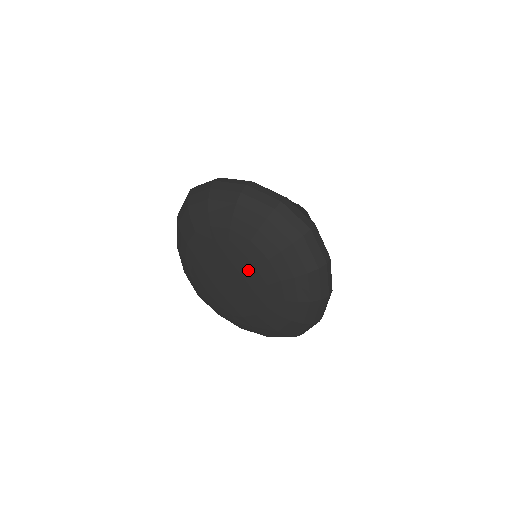
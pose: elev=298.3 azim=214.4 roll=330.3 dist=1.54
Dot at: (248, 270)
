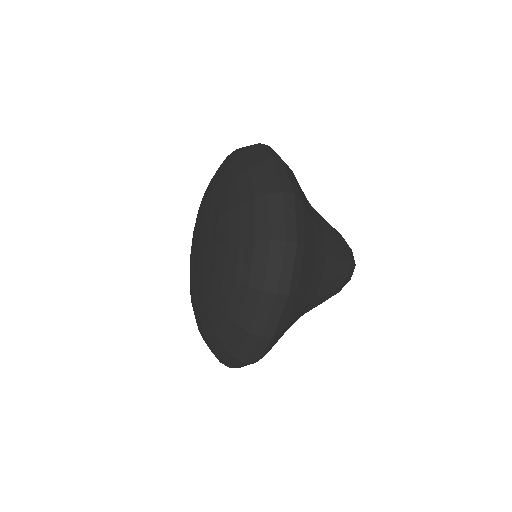
Dot at: (204, 211)
